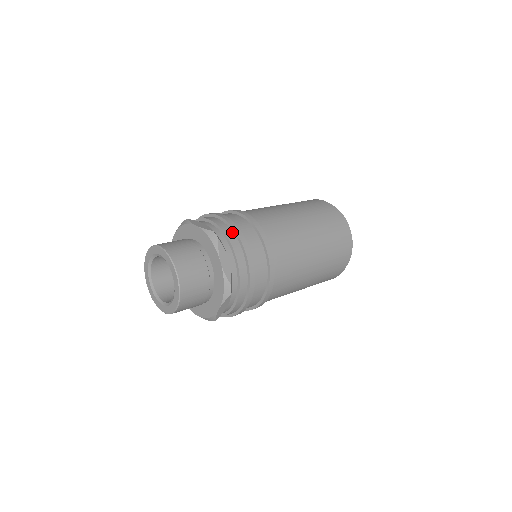
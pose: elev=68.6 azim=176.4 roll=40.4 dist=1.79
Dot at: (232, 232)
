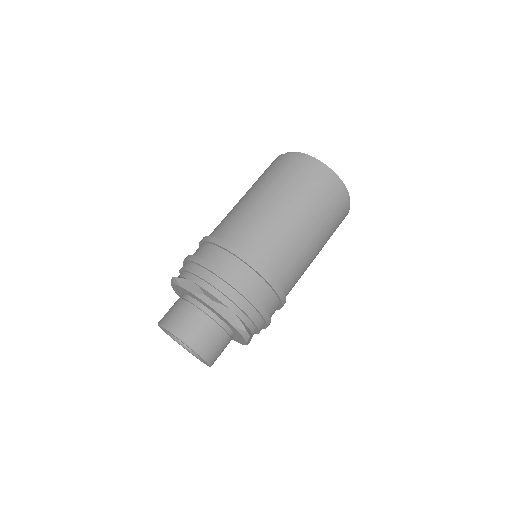
Dot at: (187, 263)
